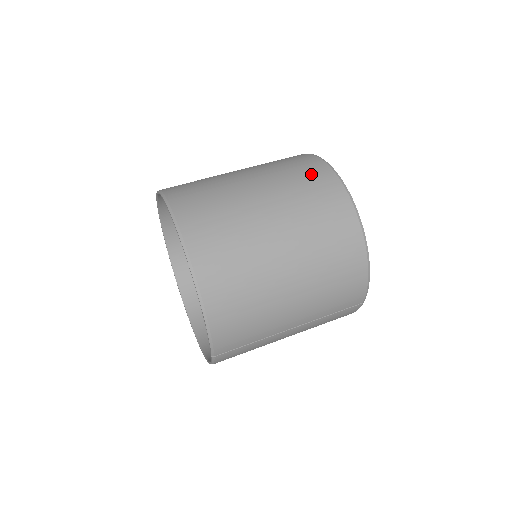
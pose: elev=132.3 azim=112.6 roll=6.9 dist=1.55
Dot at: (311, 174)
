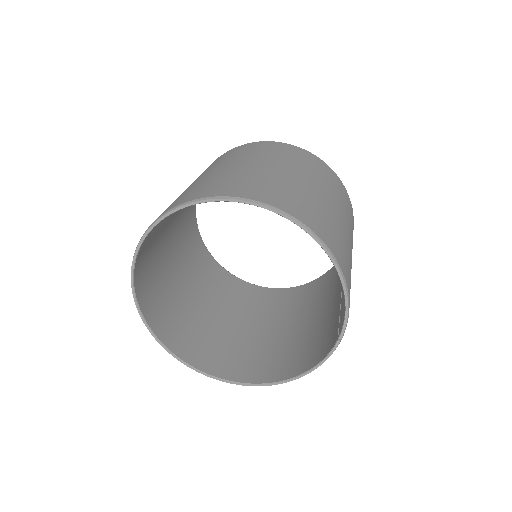
Dot at: (280, 148)
